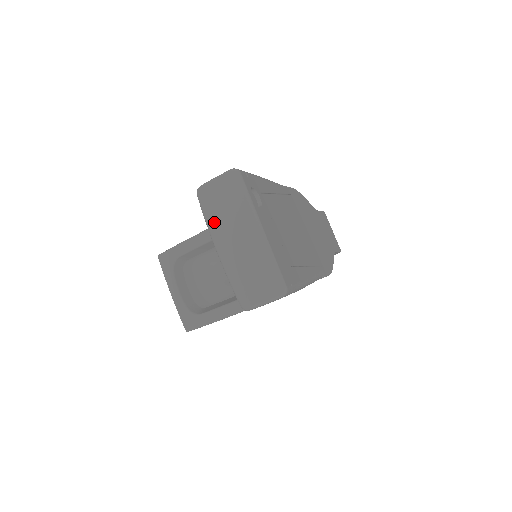
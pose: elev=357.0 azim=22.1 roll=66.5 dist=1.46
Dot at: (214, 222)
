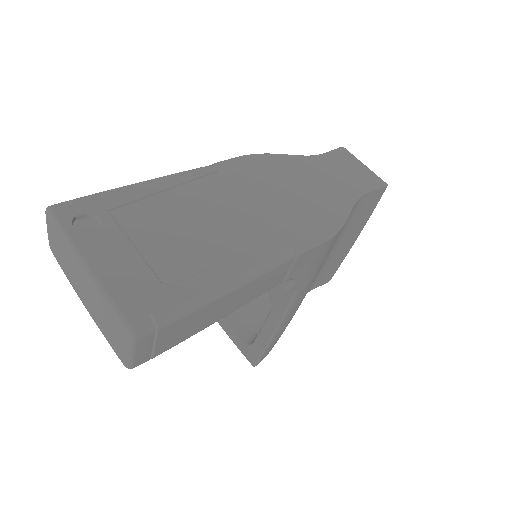
Dot at: (68, 277)
